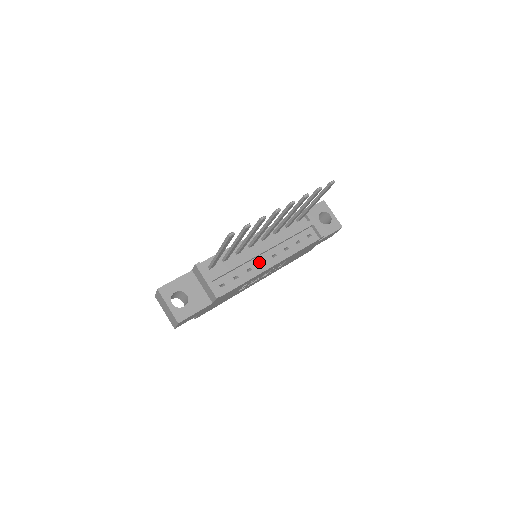
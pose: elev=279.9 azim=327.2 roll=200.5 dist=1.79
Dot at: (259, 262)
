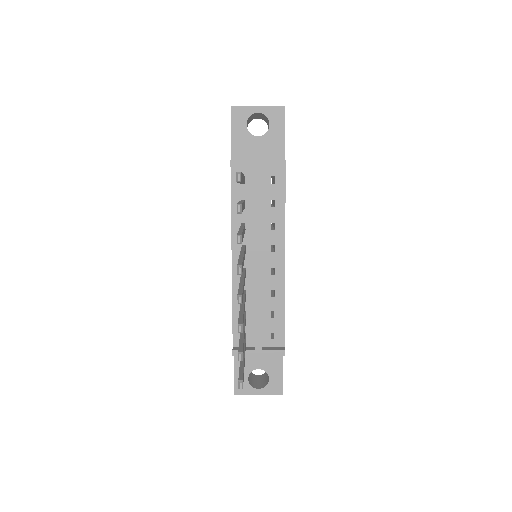
Dot at: (270, 274)
